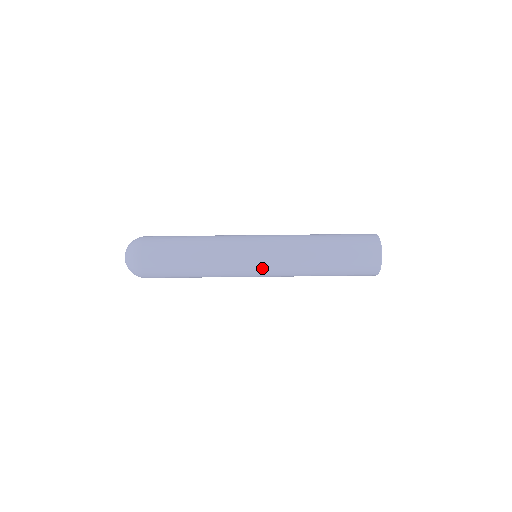
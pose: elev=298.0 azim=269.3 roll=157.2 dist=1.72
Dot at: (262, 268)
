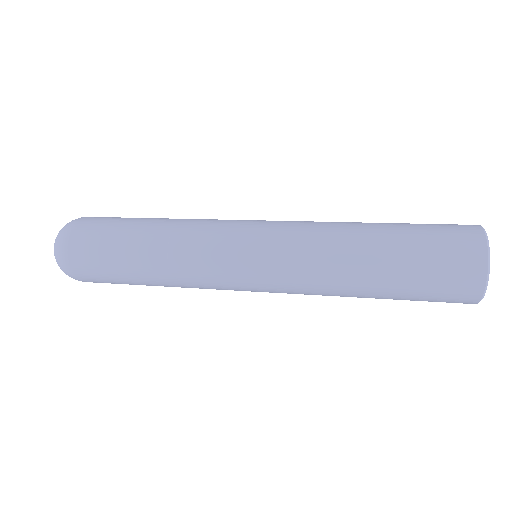
Dot at: (262, 227)
